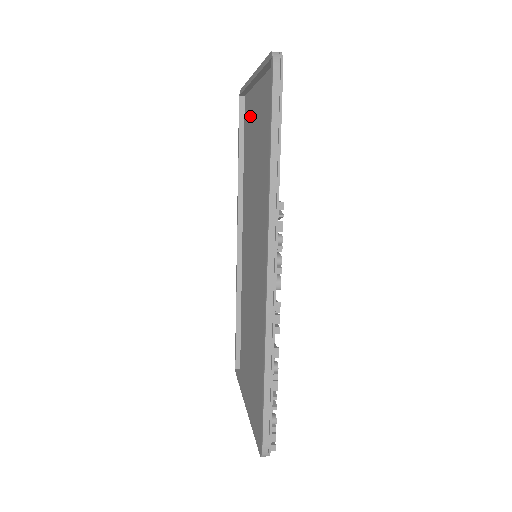
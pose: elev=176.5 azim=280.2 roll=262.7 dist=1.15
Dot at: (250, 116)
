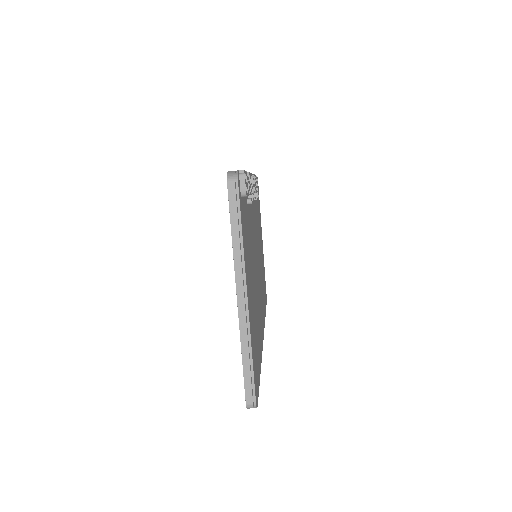
Dot at: occluded
